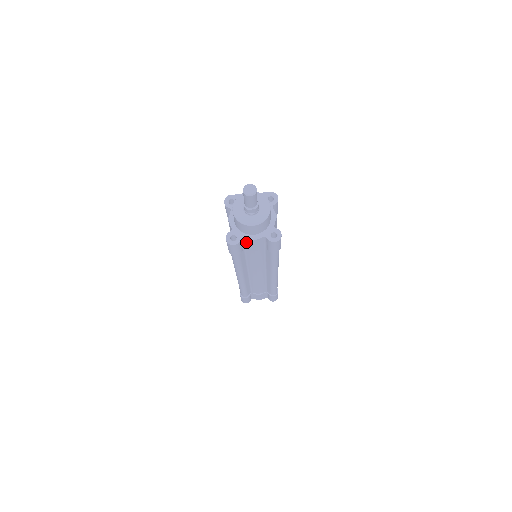
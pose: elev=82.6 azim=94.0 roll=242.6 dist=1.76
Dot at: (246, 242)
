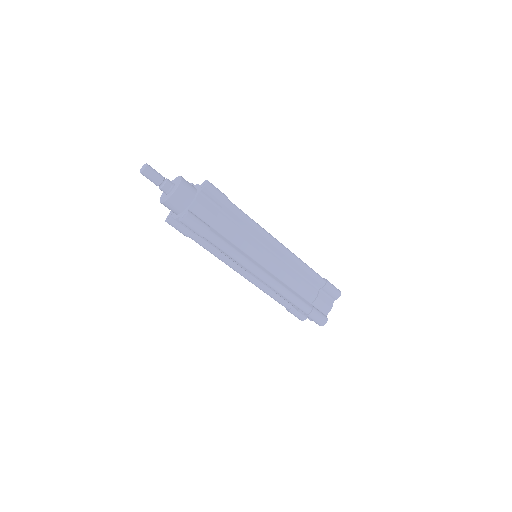
Dot at: (197, 212)
